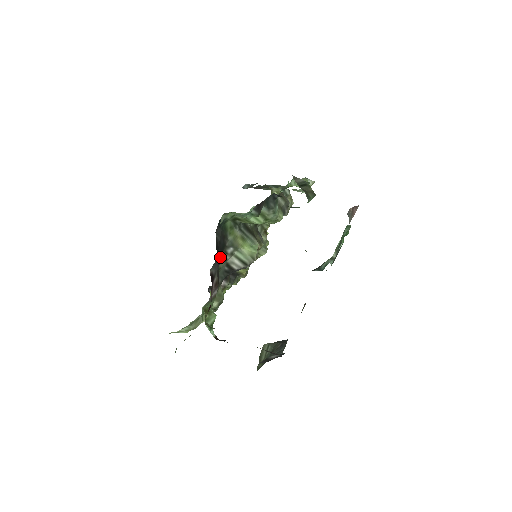
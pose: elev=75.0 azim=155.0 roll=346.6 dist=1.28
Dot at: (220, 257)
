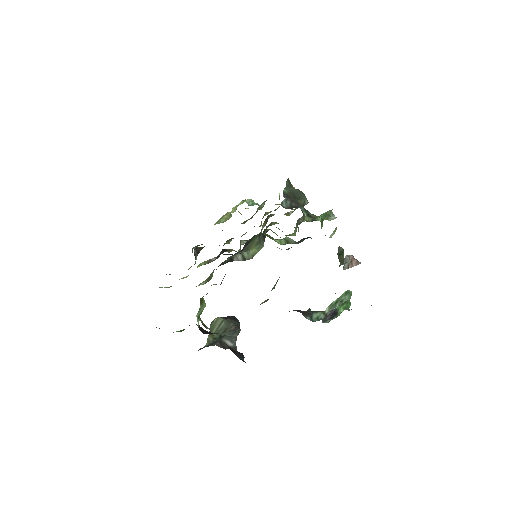
Dot at: occluded
